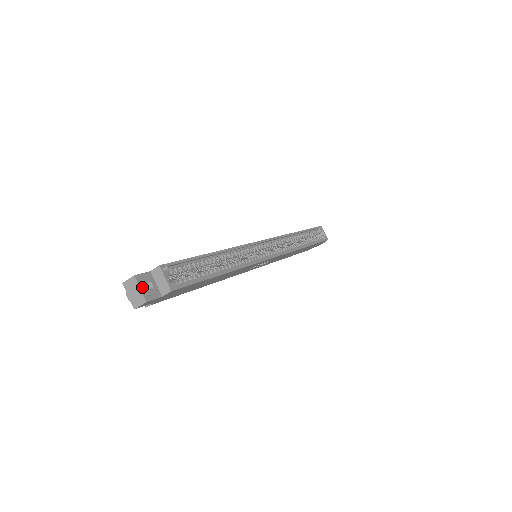
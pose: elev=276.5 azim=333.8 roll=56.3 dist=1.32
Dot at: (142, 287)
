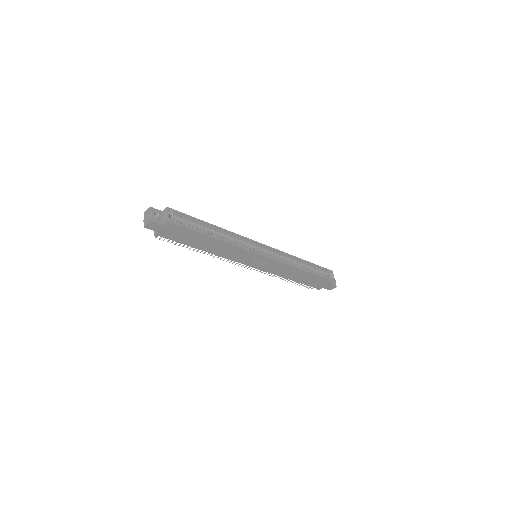
Dot at: (152, 213)
